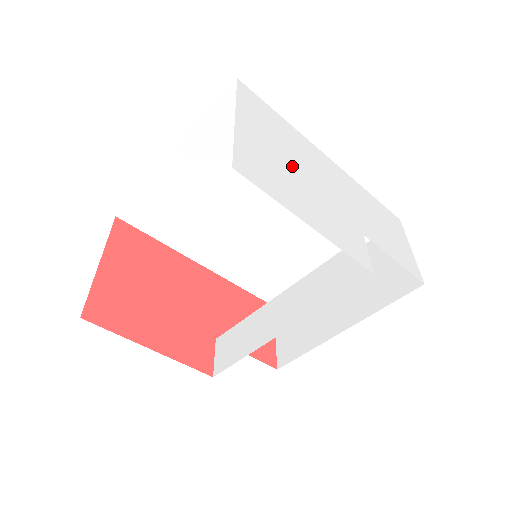
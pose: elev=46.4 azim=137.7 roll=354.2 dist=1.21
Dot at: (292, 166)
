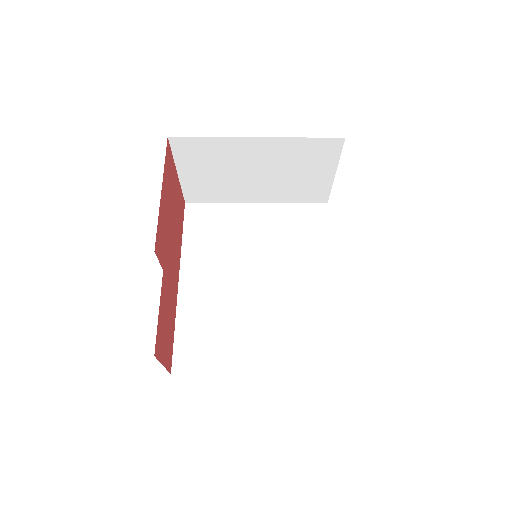
Dot at: occluded
